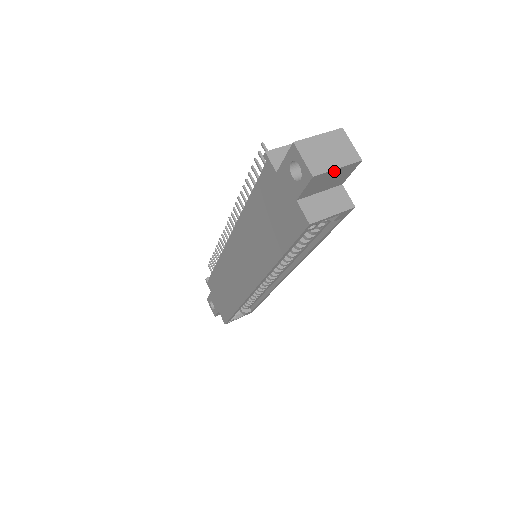
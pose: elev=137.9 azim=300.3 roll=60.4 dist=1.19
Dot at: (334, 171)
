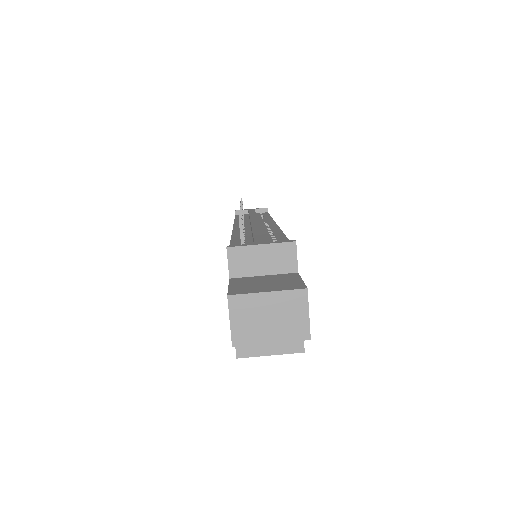
Dot at: (268, 341)
